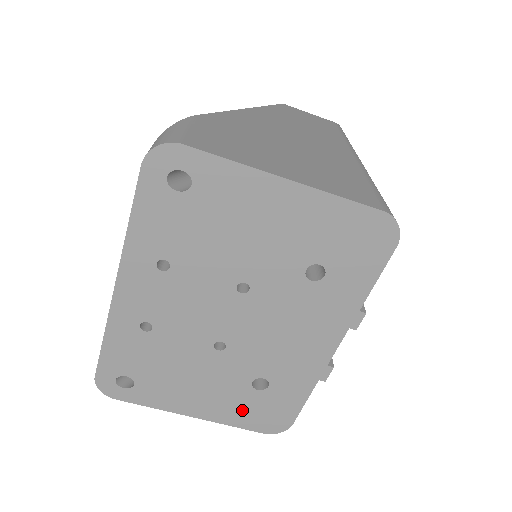
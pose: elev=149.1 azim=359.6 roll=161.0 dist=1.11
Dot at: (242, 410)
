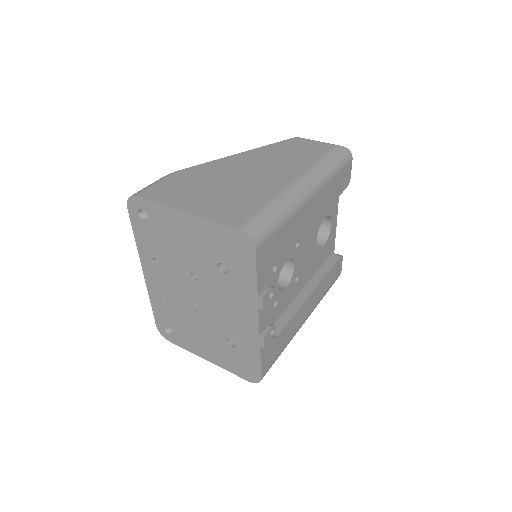
Dot at: (229, 361)
